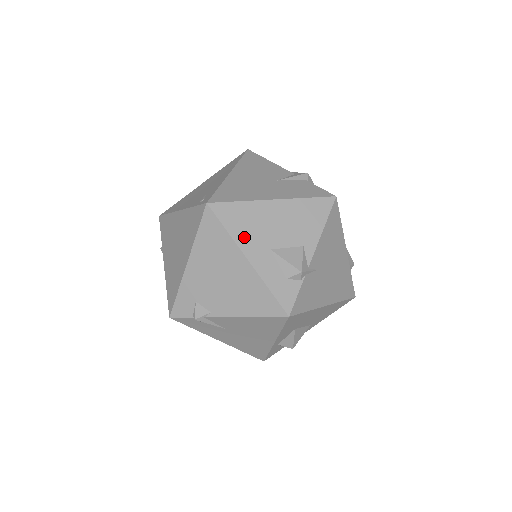
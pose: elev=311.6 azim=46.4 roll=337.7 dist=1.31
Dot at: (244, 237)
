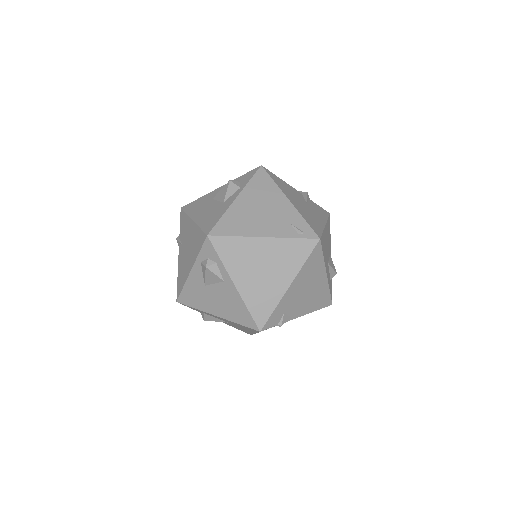
Dot at: (325, 259)
